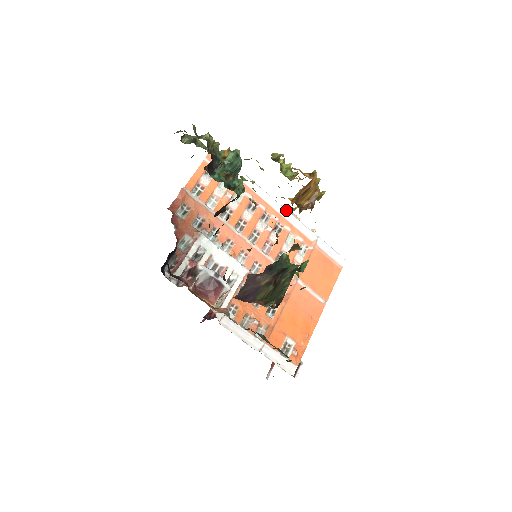
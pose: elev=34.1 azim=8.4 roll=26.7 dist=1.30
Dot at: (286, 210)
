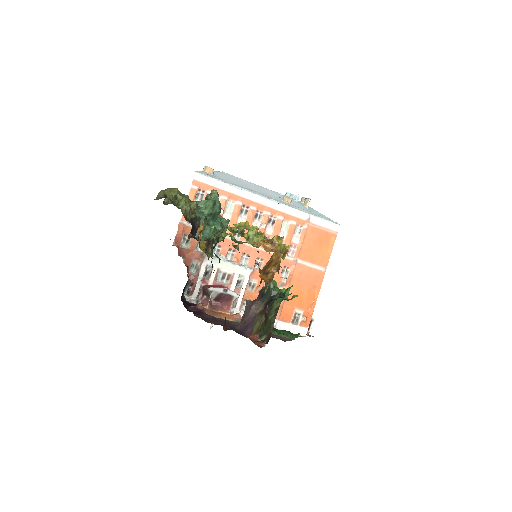
Dot at: (276, 202)
